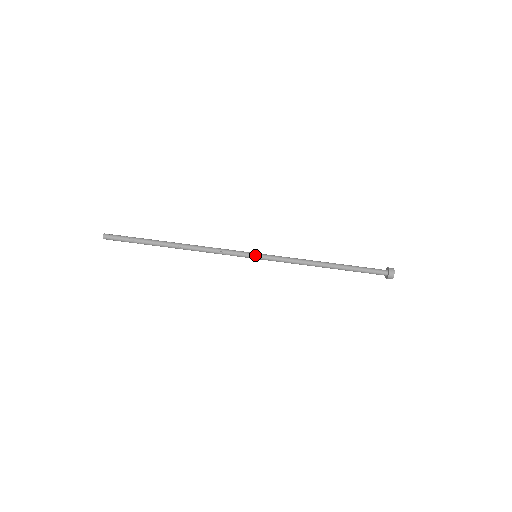
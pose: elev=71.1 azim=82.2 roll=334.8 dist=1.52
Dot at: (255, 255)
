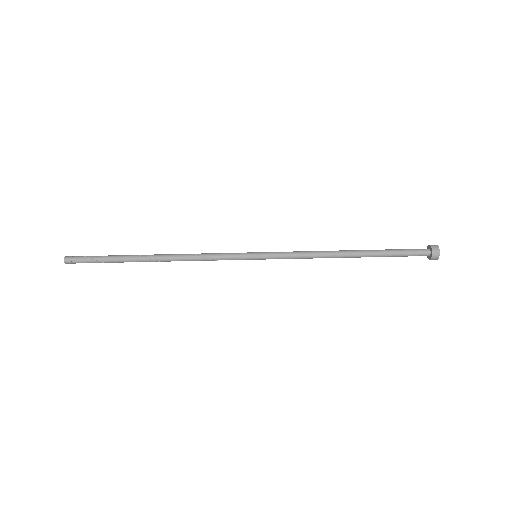
Dot at: (254, 258)
